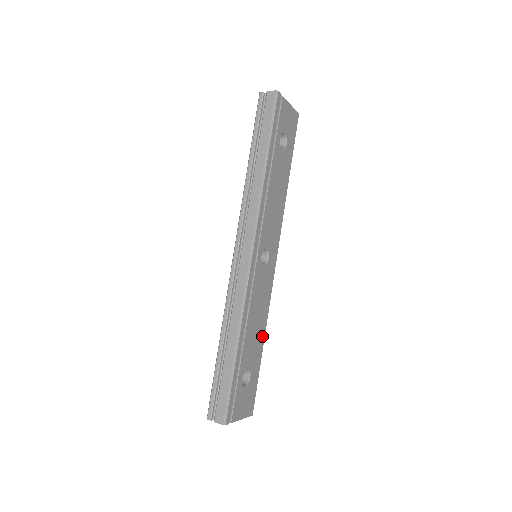
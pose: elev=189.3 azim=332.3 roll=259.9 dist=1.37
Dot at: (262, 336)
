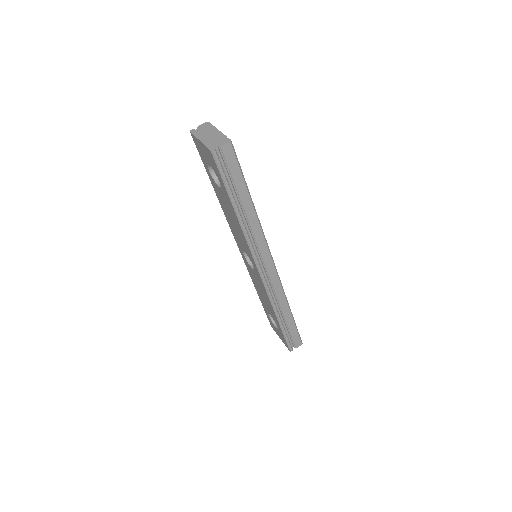
Dot at: occluded
